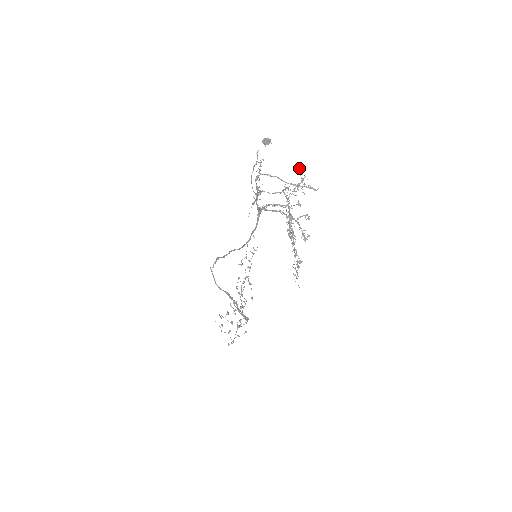
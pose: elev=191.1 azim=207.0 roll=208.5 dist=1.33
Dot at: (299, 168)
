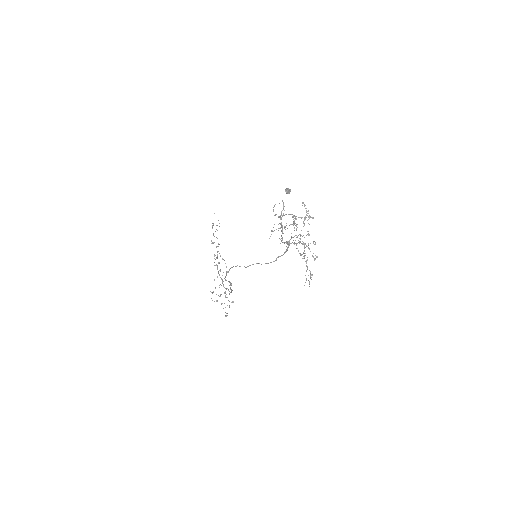
Dot at: (303, 203)
